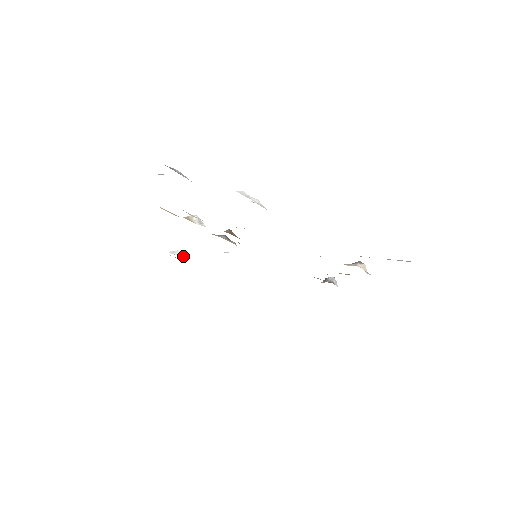
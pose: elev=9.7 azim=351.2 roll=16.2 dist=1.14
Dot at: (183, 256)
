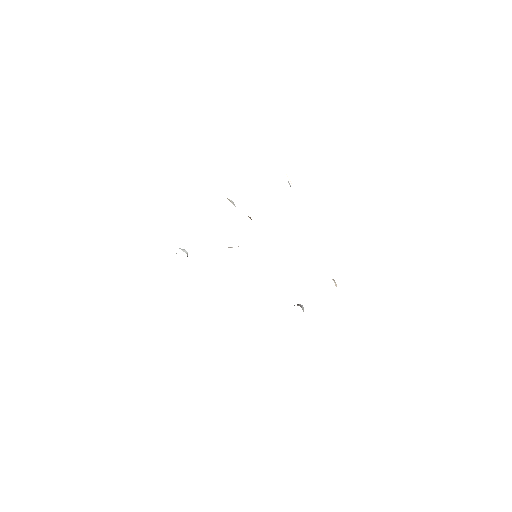
Dot at: (187, 256)
